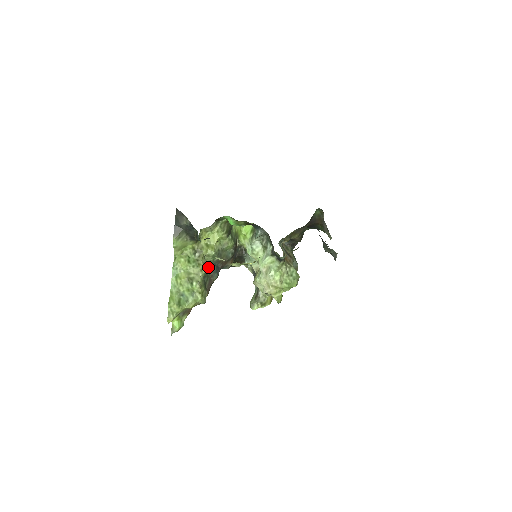
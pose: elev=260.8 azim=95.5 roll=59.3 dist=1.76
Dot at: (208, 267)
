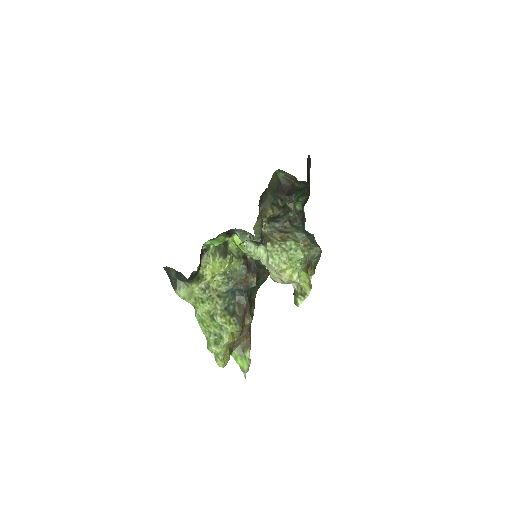
Dot at: (226, 296)
